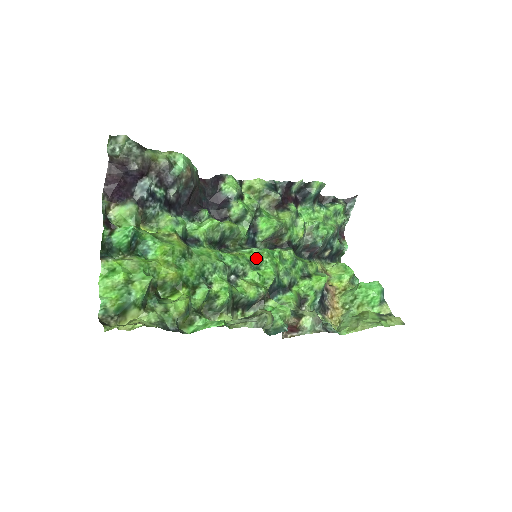
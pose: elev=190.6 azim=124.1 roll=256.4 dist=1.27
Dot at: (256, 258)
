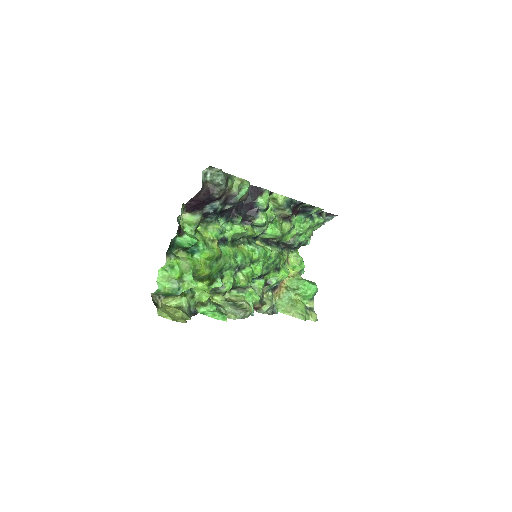
Dot at: (255, 258)
